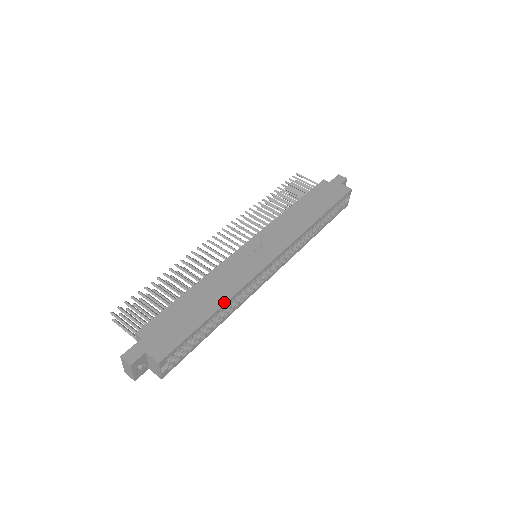
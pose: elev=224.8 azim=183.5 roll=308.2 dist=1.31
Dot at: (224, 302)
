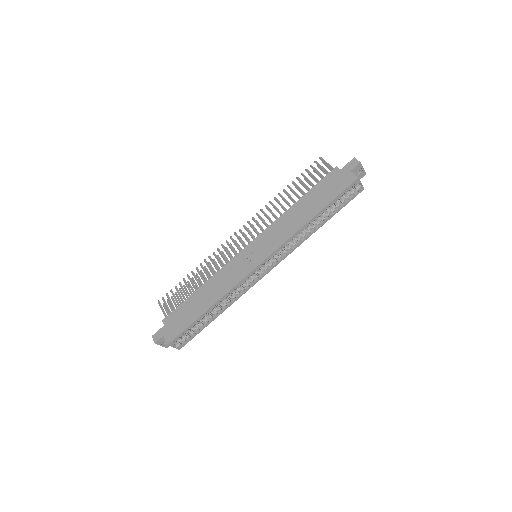
Dot at: (214, 303)
